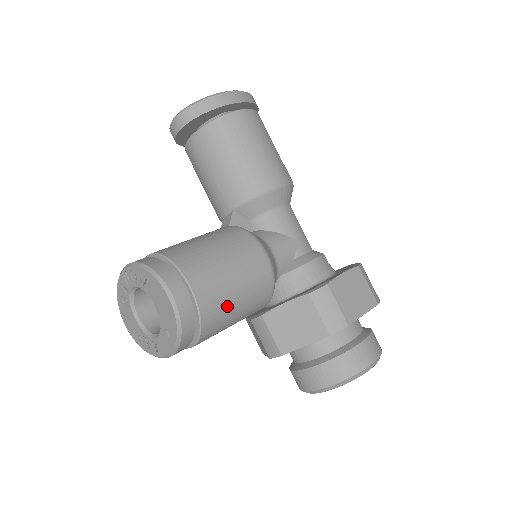
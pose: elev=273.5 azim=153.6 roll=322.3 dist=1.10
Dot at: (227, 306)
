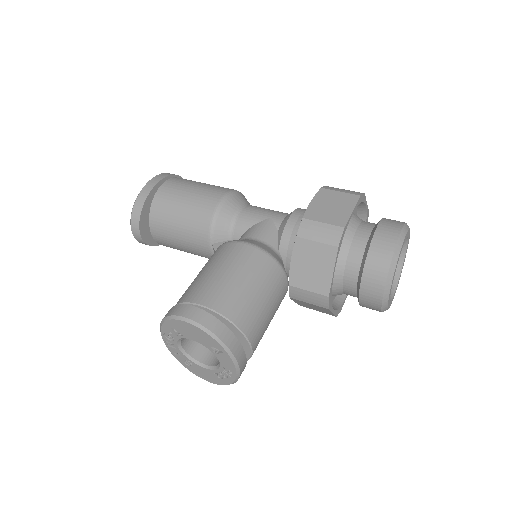
Dot at: (243, 297)
